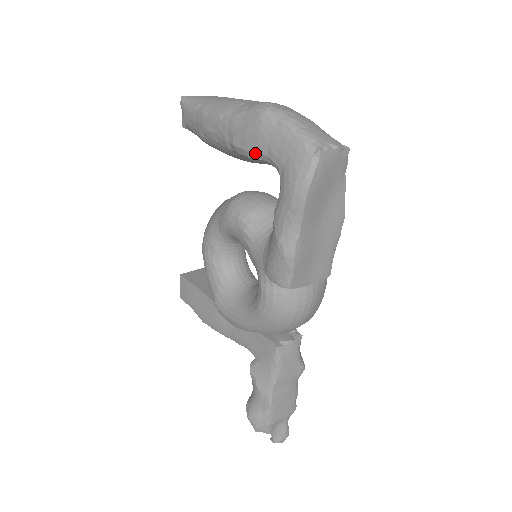
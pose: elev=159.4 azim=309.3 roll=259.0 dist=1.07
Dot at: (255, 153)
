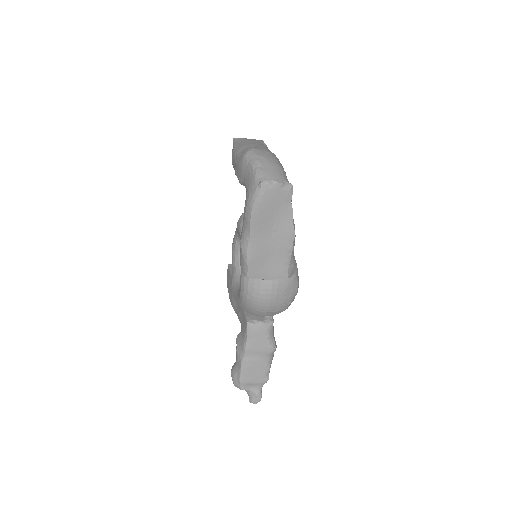
Dot at: (240, 180)
